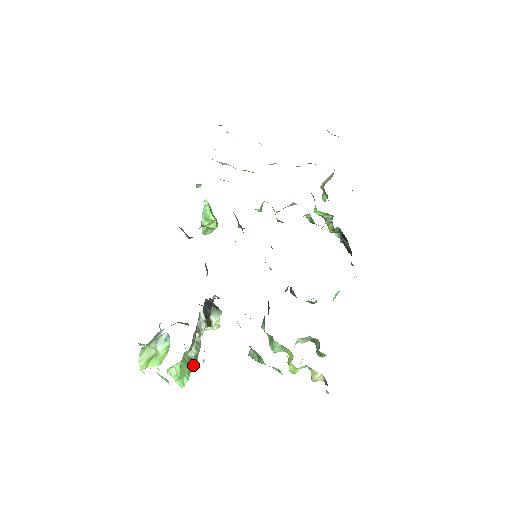
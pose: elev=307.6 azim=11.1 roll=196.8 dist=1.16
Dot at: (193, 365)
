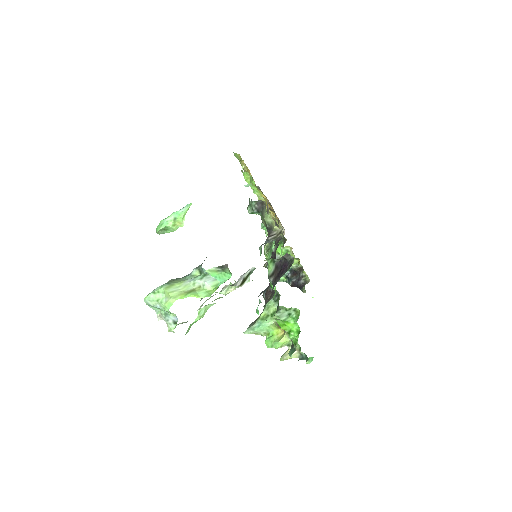
Dot at: (186, 322)
